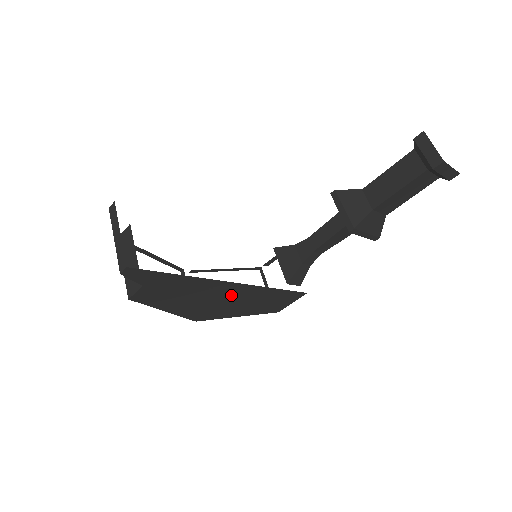
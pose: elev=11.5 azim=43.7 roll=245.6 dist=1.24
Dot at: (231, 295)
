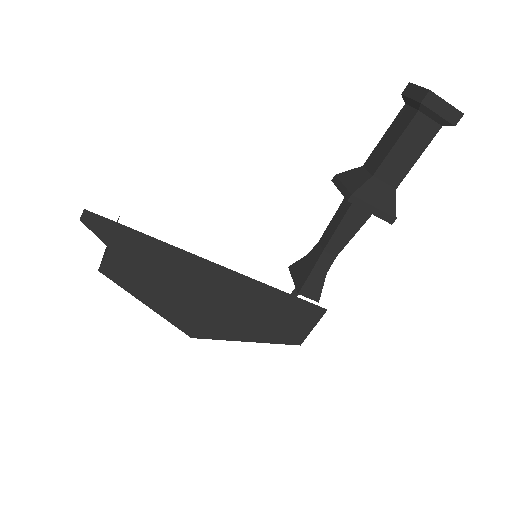
Dot at: (222, 291)
